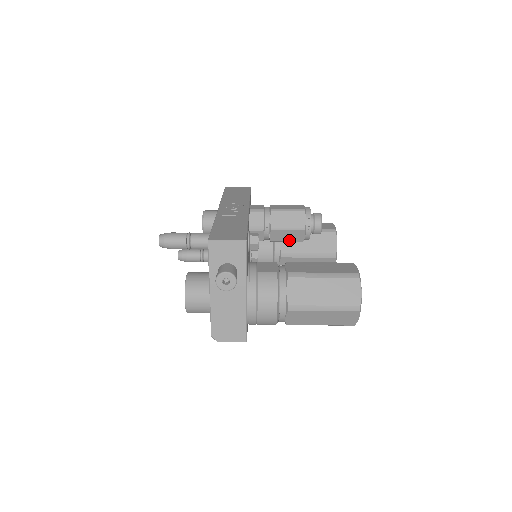
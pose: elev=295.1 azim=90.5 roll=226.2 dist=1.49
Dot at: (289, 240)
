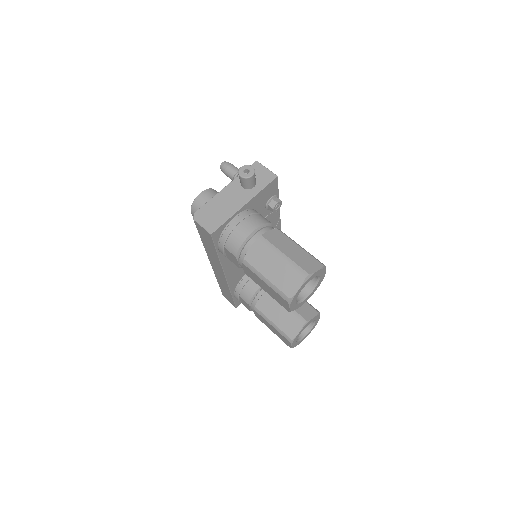
Dot at: occluded
